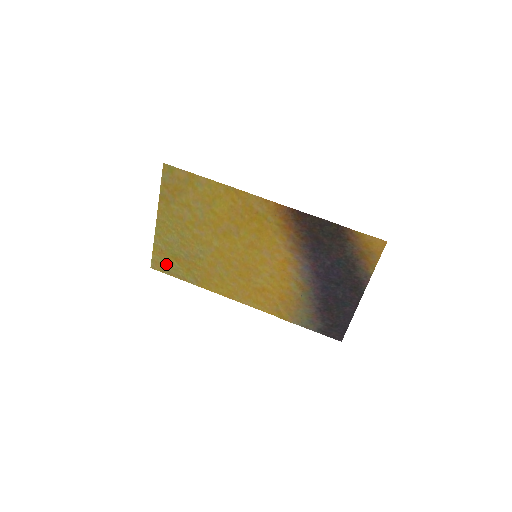
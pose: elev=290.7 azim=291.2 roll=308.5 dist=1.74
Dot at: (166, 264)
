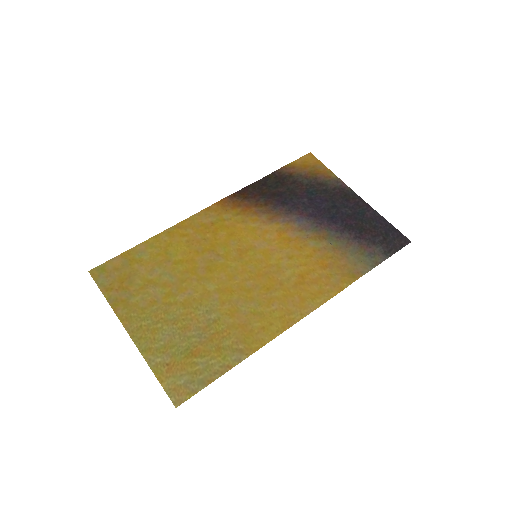
Dot at: (189, 376)
